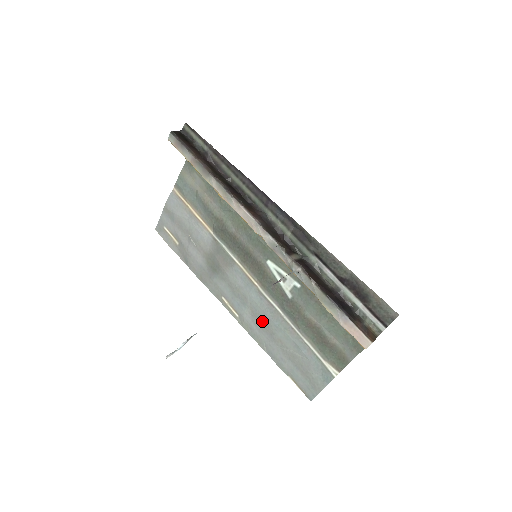
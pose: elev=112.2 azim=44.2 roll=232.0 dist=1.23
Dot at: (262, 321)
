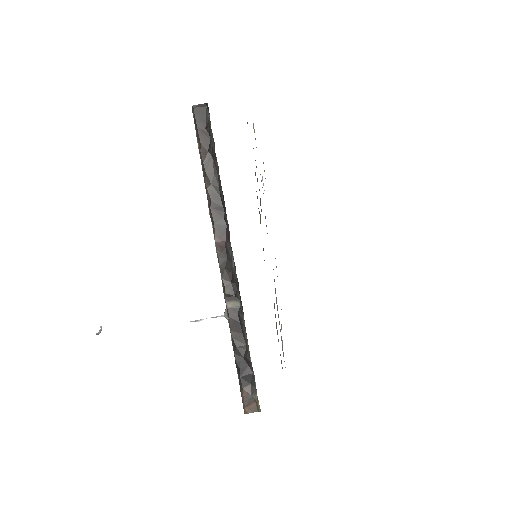
Dot at: occluded
